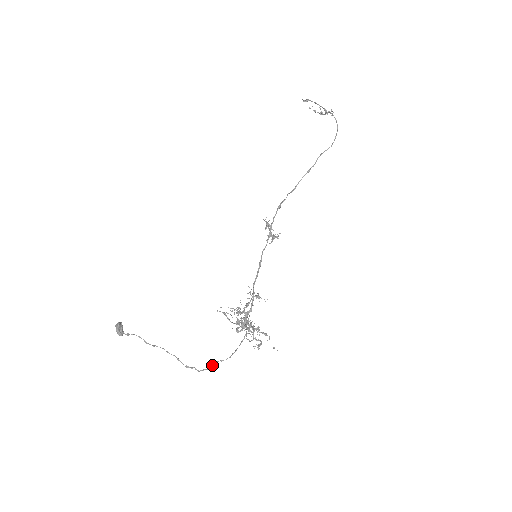
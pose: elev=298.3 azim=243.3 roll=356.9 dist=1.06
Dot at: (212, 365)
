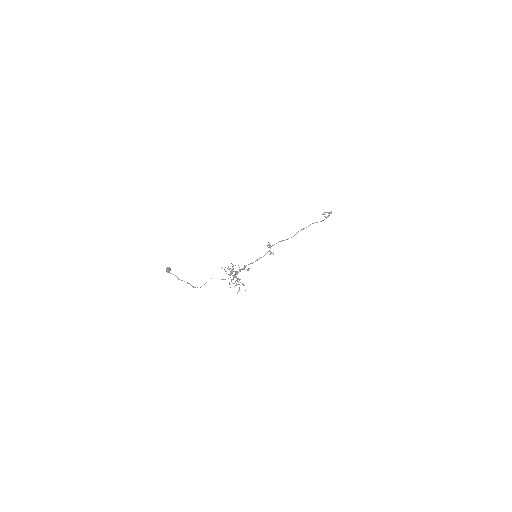
Dot at: (206, 282)
